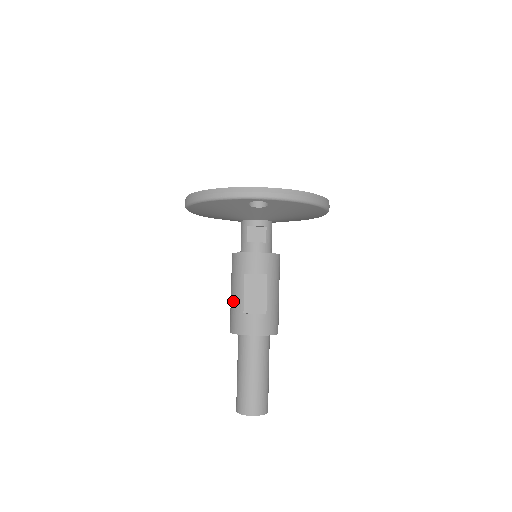
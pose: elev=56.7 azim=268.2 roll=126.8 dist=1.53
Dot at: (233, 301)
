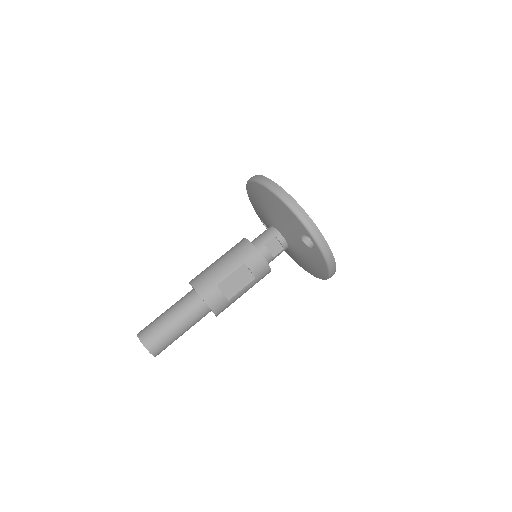
Dot at: (217, 269)
